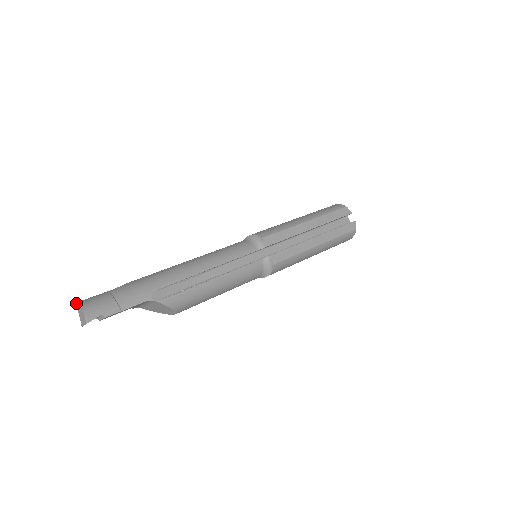
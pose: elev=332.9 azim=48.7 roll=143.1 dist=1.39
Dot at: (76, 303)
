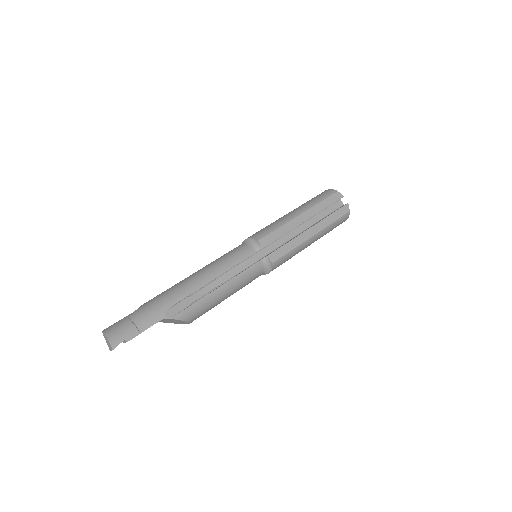
Dot at: (102, 332)
